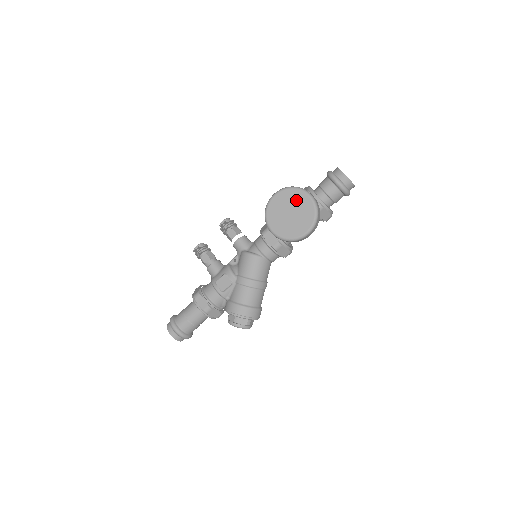
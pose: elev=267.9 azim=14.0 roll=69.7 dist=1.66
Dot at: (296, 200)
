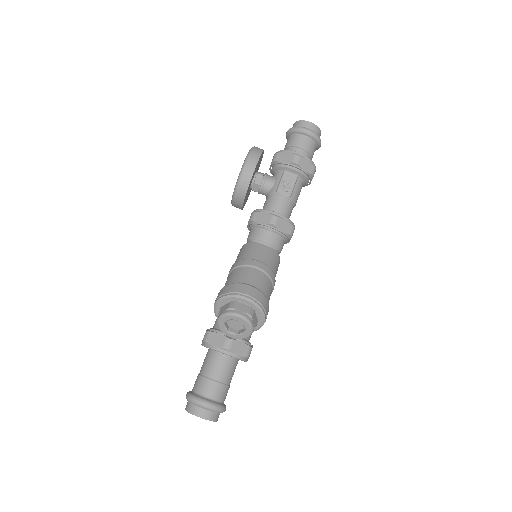
Dot at: occluded
